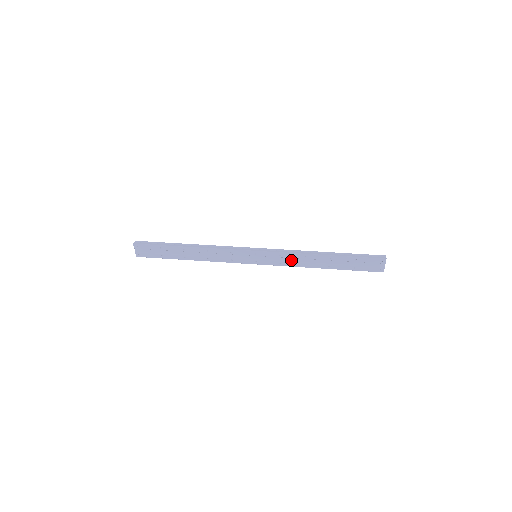
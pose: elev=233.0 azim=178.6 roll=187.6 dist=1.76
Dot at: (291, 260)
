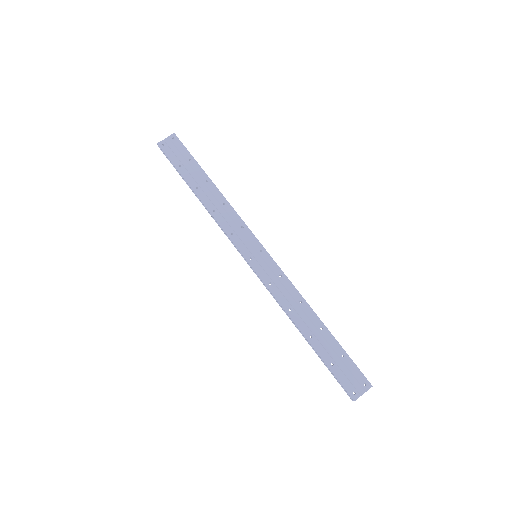
Dot at: (284, 292)
